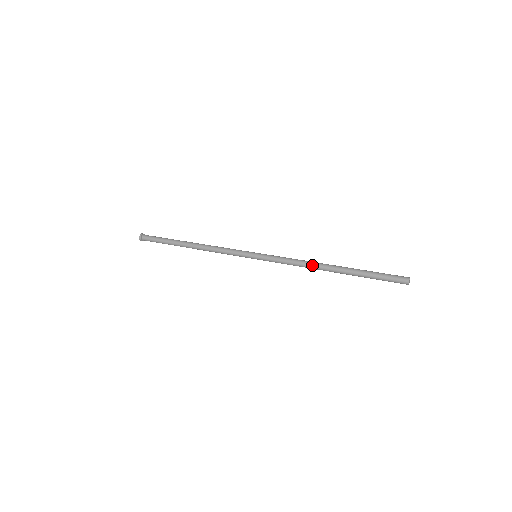
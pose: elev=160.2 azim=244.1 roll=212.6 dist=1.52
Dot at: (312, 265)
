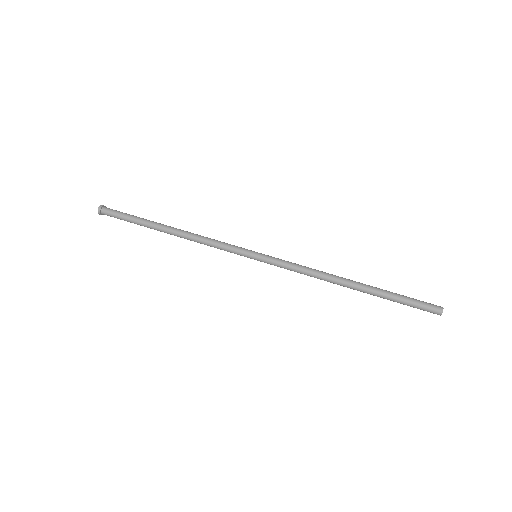
Dot at: (328, 276)
